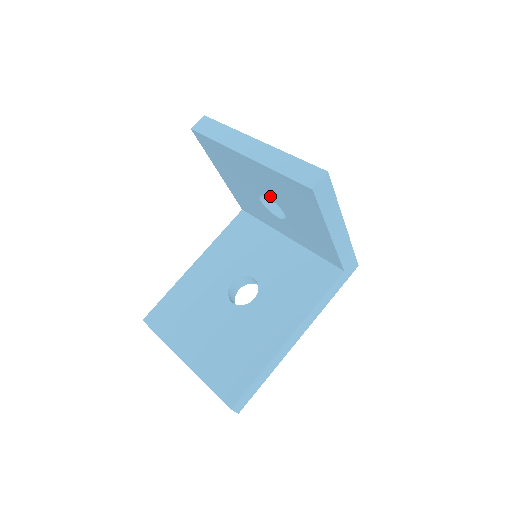
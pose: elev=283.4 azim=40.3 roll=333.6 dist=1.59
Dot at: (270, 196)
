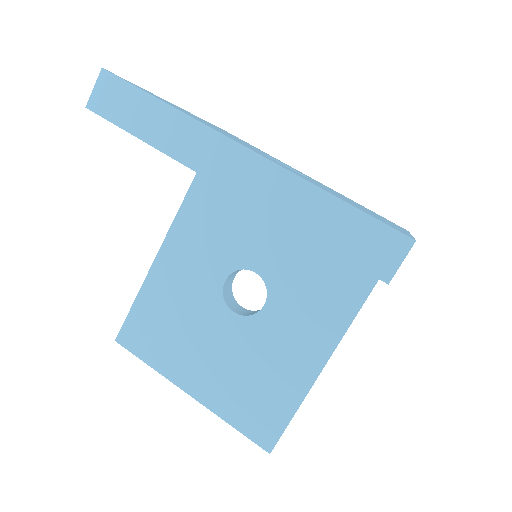
Dot at: occluded
